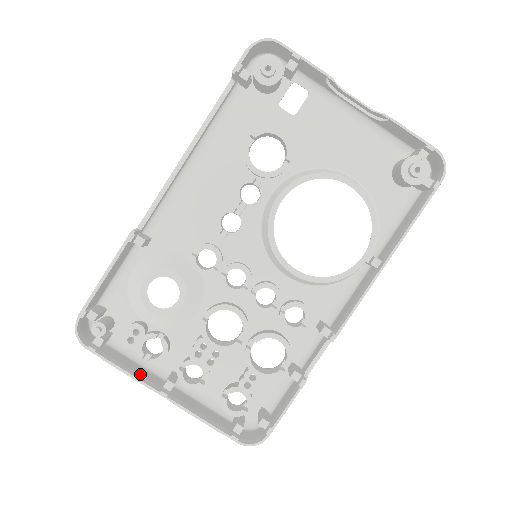
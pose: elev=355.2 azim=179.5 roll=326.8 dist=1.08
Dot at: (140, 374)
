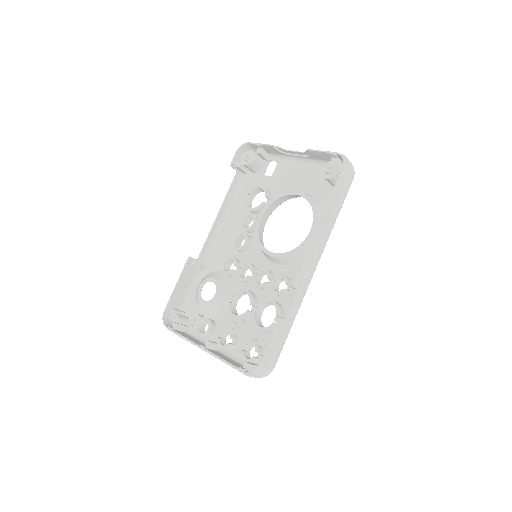
Dot at: (194, 340)
